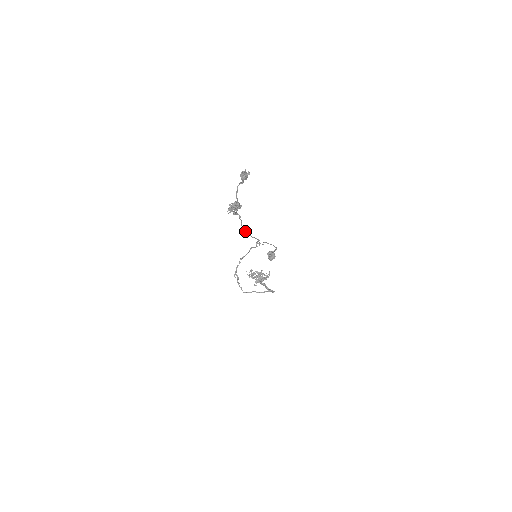
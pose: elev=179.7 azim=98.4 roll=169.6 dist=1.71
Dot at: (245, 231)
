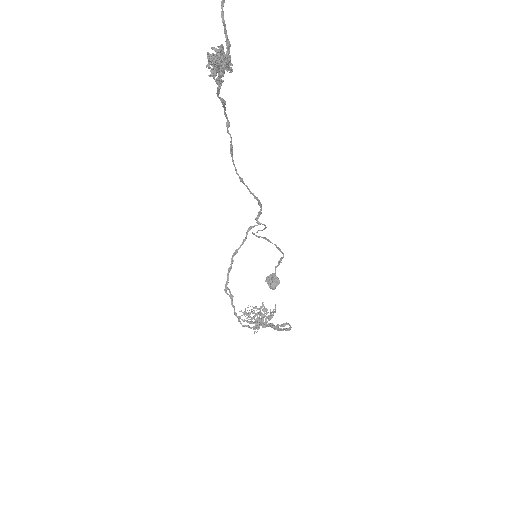
Dot at: (238, 174)
